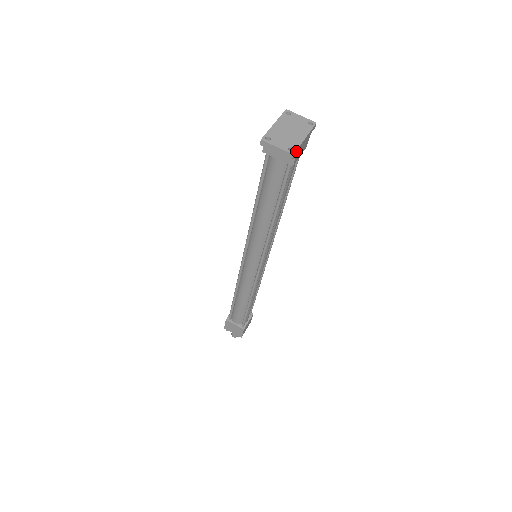
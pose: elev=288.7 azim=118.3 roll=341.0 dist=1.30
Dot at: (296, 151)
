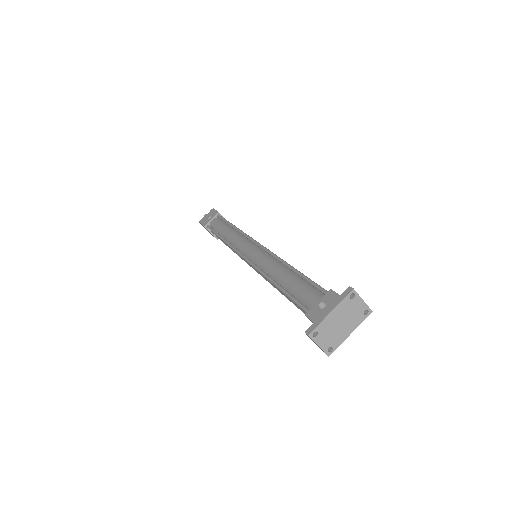
Dot at: (334, 350)
